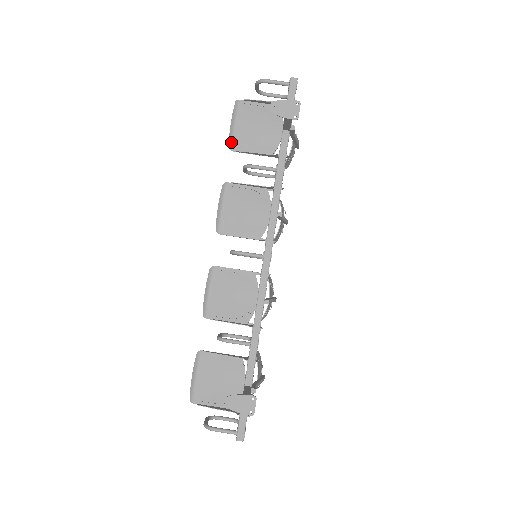
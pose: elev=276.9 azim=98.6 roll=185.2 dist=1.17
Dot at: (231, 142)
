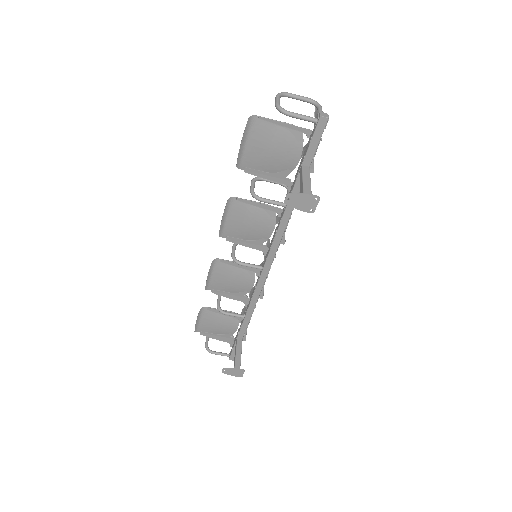
Dot at: (239, 161)
